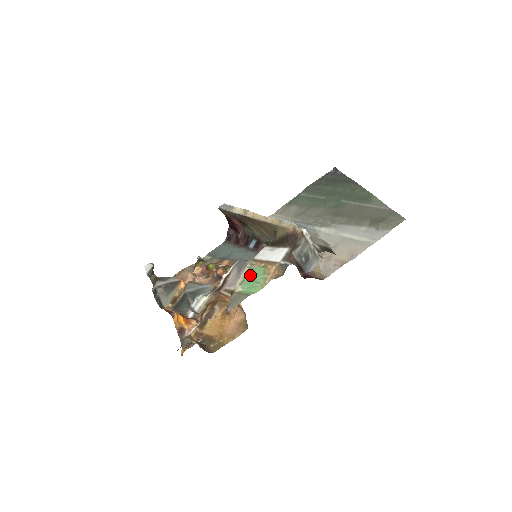
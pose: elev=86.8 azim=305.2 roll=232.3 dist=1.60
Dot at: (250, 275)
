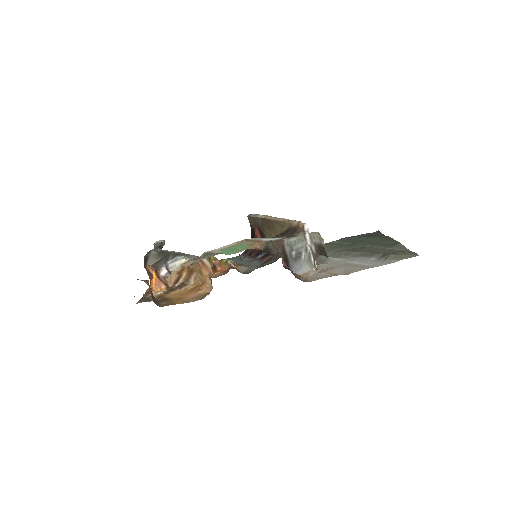
Dot at: (234, 246)
